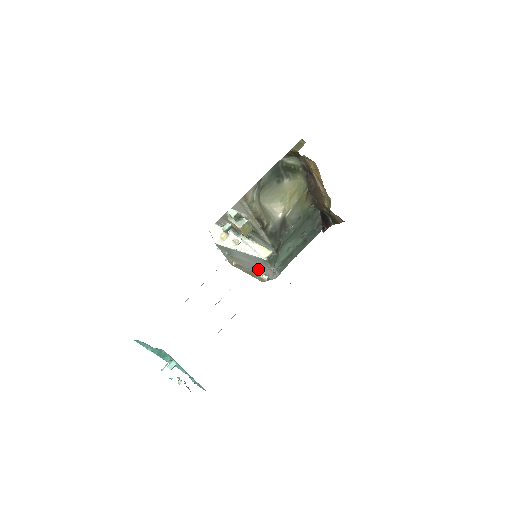
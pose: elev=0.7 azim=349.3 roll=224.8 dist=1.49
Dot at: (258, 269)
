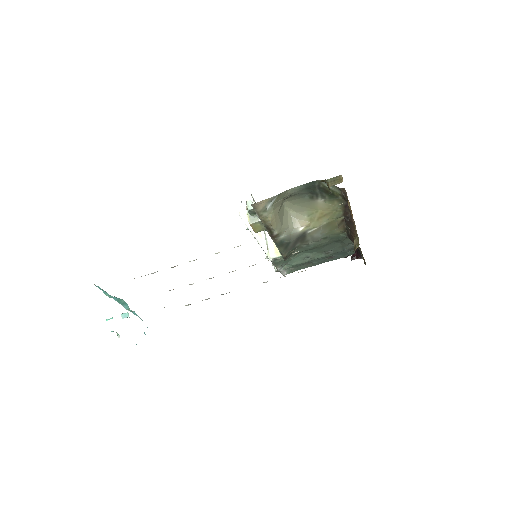
Dot at: occluded
